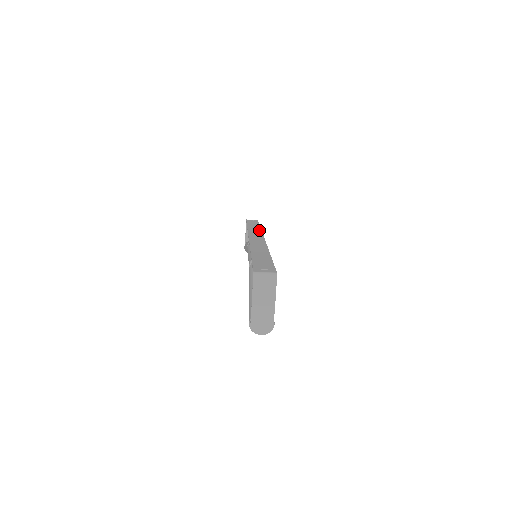
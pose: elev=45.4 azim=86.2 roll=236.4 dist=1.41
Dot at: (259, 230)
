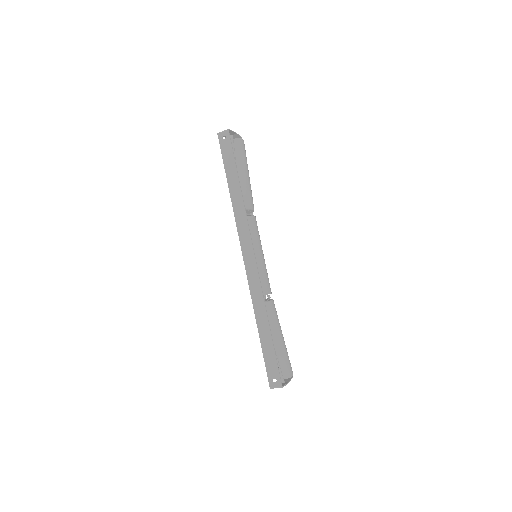
Dot at: (244, 214)
